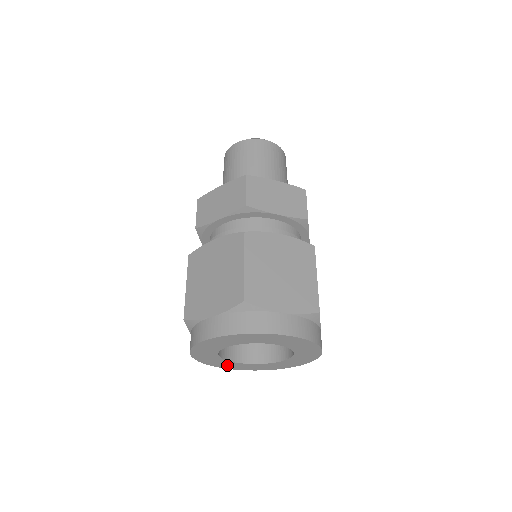
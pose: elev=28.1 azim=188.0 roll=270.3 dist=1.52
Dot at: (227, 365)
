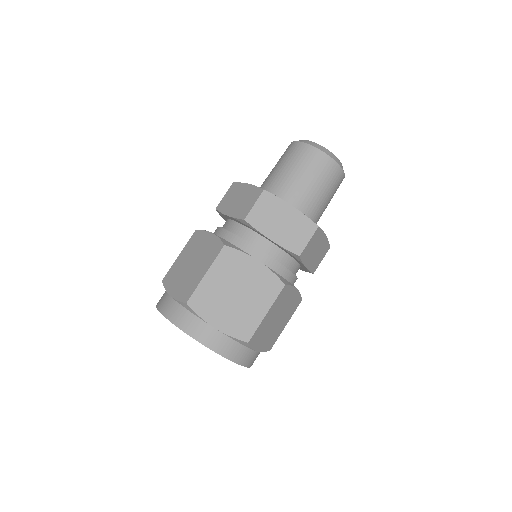
Dot at: occluded
